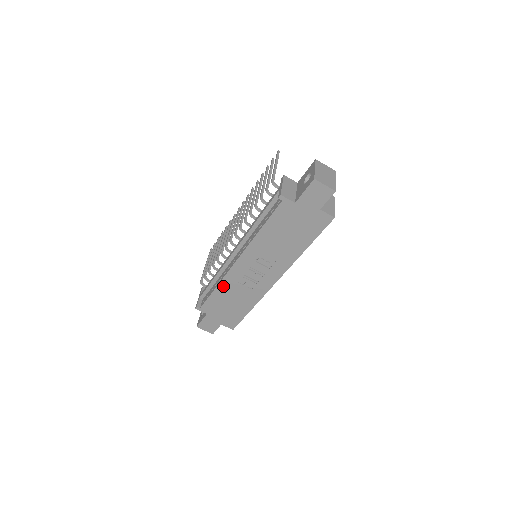
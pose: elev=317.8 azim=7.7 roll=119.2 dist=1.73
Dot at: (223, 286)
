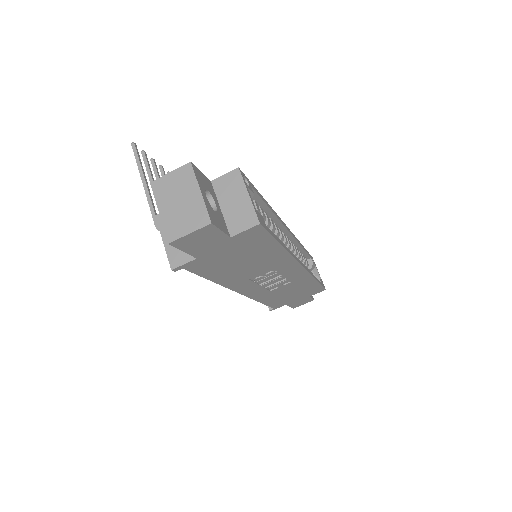
Dot at: (264, 299)
